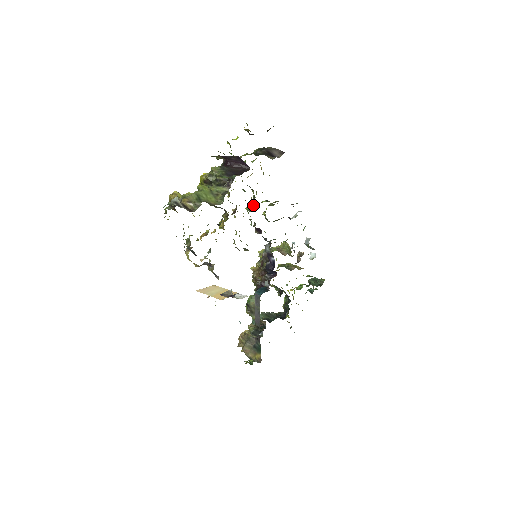
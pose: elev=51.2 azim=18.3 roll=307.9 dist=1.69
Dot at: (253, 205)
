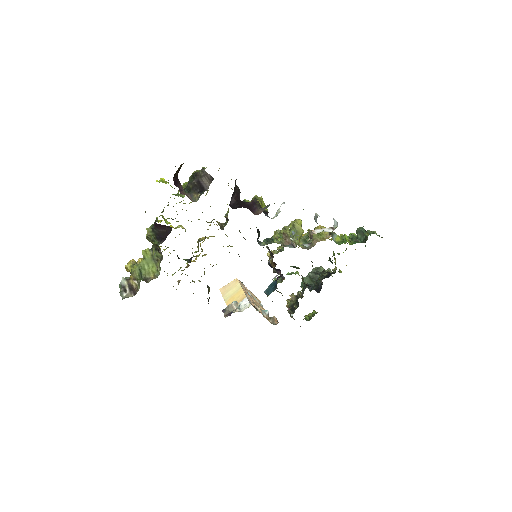
Dot at: (227, 216)
